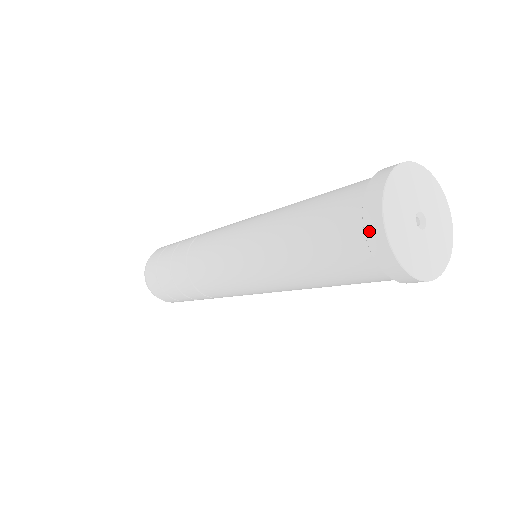
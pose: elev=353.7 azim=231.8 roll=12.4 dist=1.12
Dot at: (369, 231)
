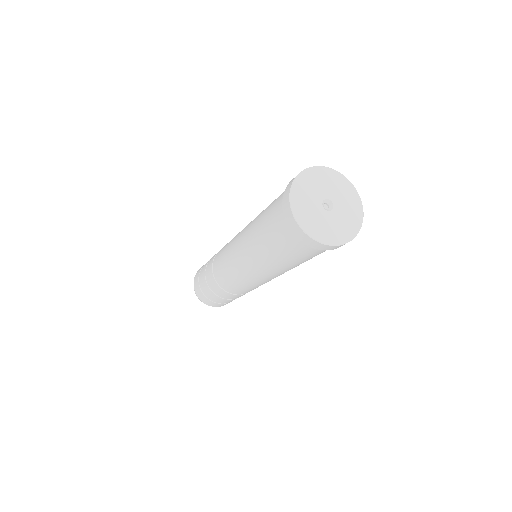
Dot at: (284, 198)
